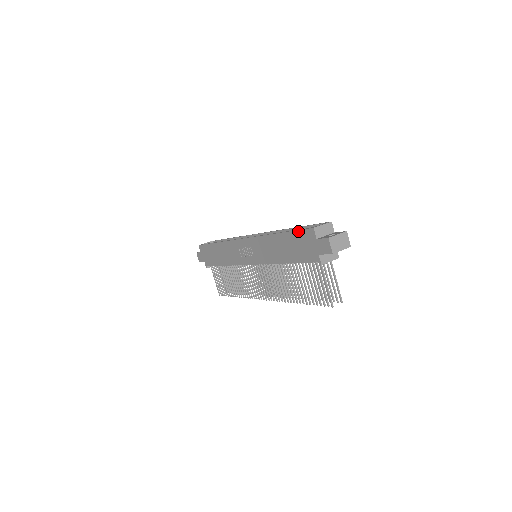
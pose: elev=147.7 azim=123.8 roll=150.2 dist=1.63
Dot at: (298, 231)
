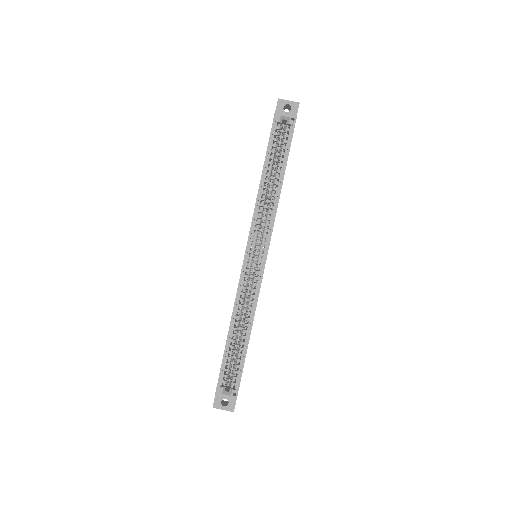
Dot at: (220, 370)
